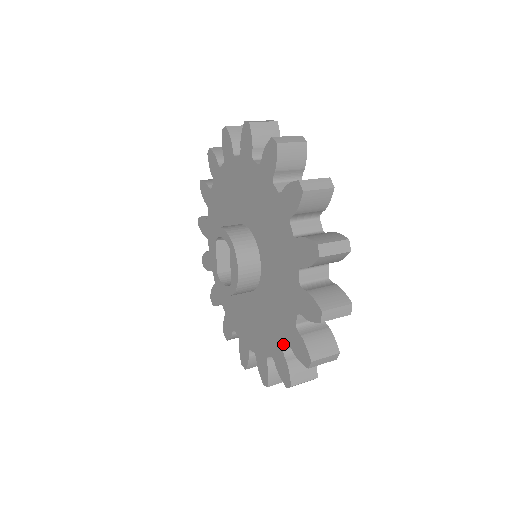
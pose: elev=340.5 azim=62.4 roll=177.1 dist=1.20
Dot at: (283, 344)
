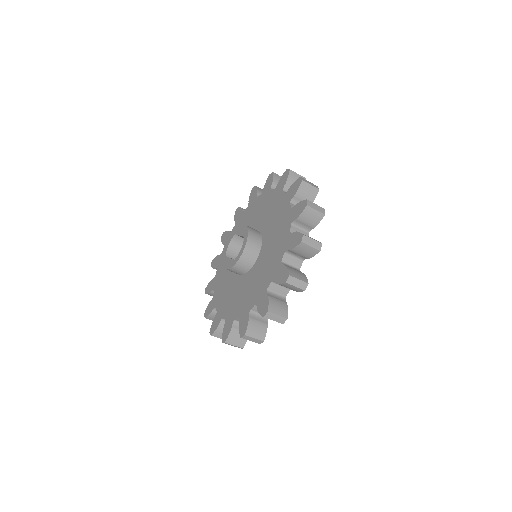
Dot at: (289, 207)
